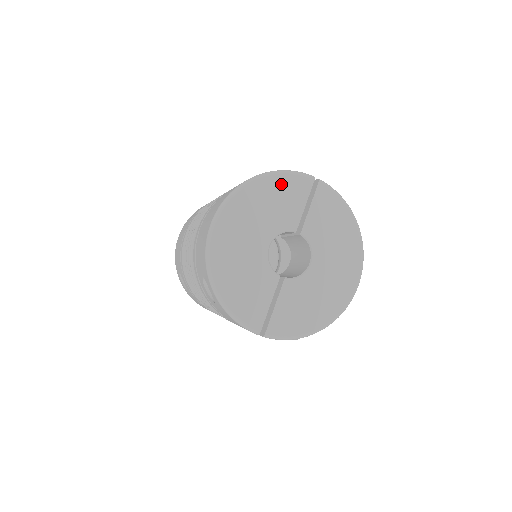
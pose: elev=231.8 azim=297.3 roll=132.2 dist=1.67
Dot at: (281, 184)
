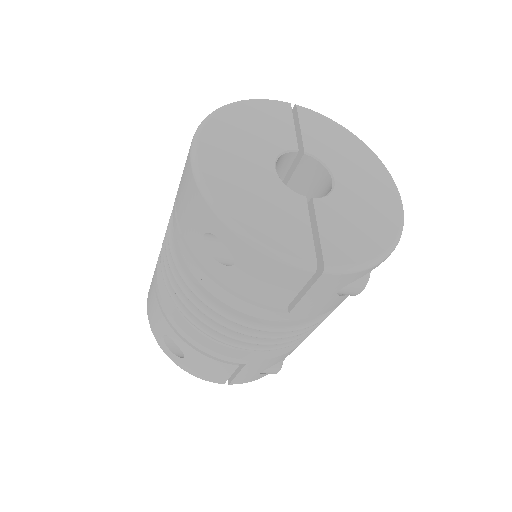
Dot at: (256, 109)
